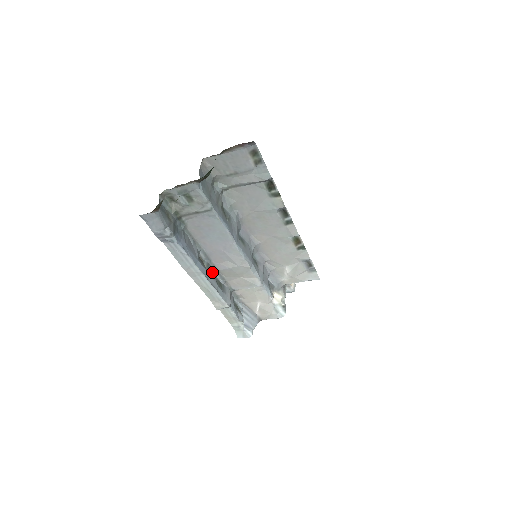
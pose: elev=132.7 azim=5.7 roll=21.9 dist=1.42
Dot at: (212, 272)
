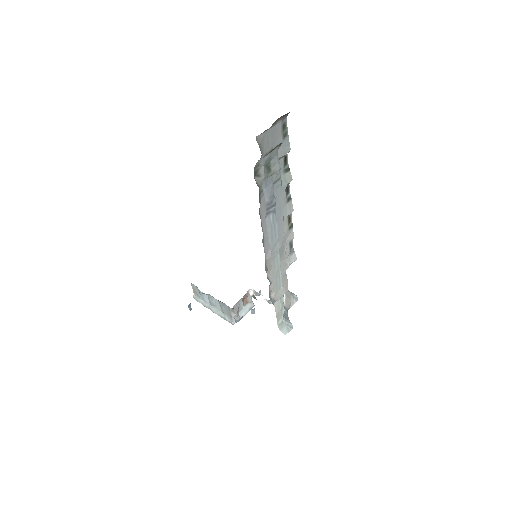
Dot at: occluded
